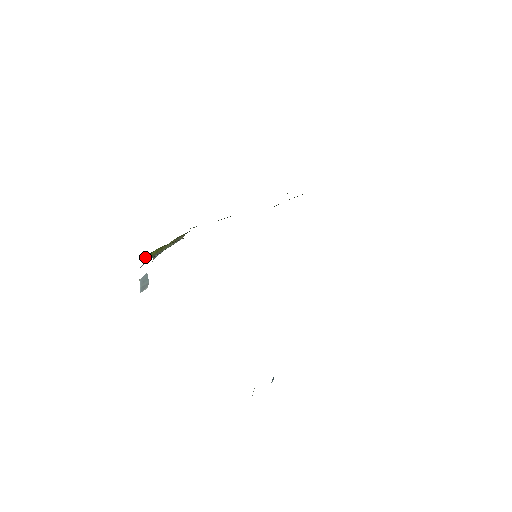
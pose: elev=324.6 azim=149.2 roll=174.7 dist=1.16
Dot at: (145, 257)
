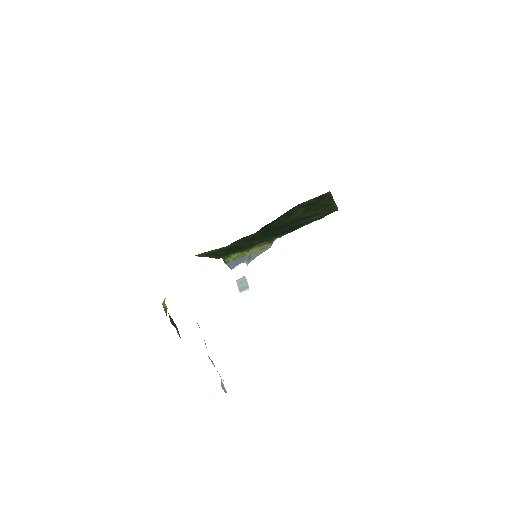
Dot at: (223, 259)
